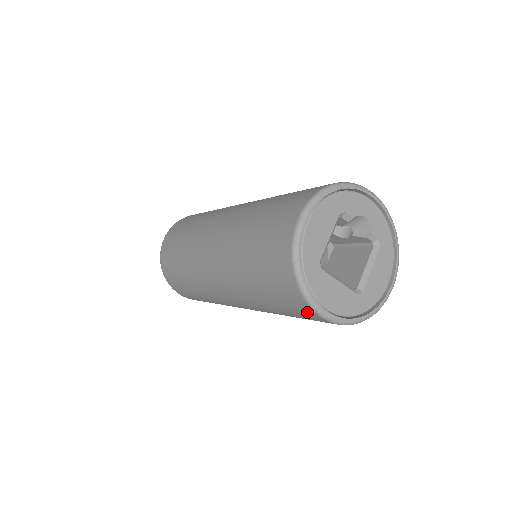
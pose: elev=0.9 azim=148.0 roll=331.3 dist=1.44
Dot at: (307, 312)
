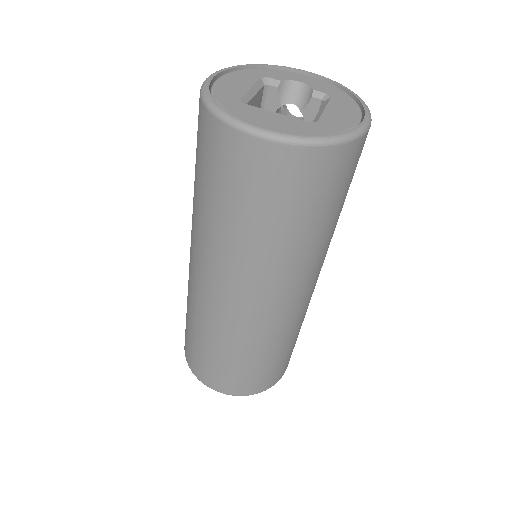
Dot at: (245, 151)
